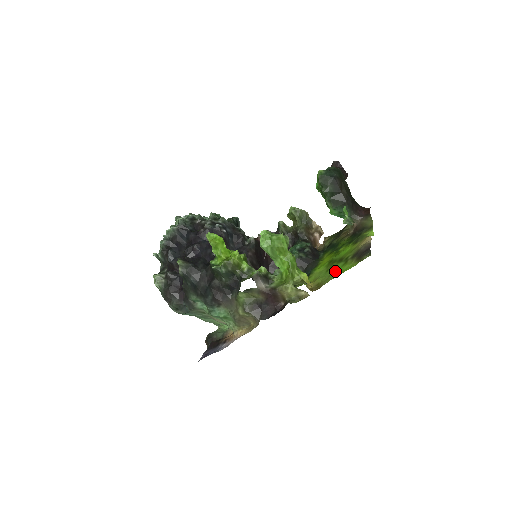
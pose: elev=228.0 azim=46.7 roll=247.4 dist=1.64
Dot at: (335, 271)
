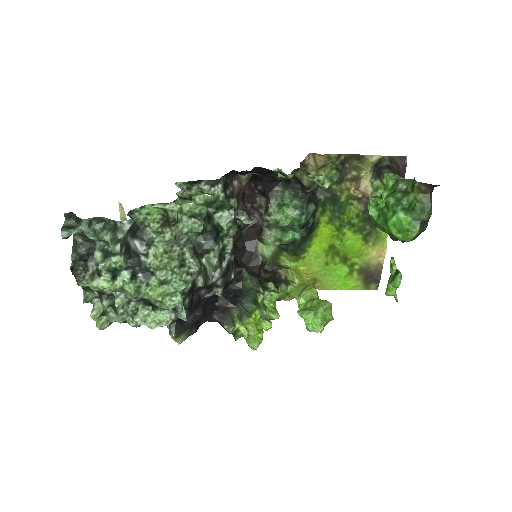
Dot at: (338, 279)
